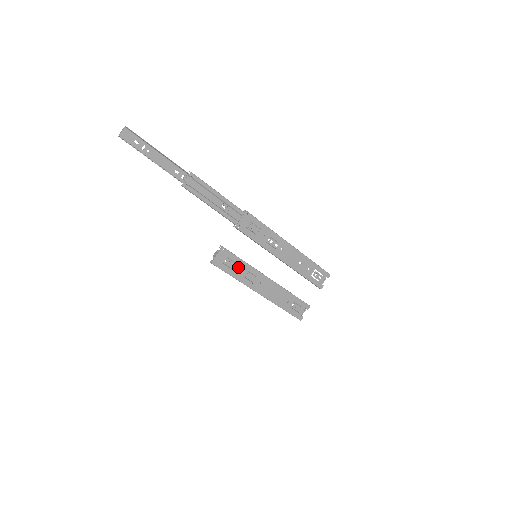
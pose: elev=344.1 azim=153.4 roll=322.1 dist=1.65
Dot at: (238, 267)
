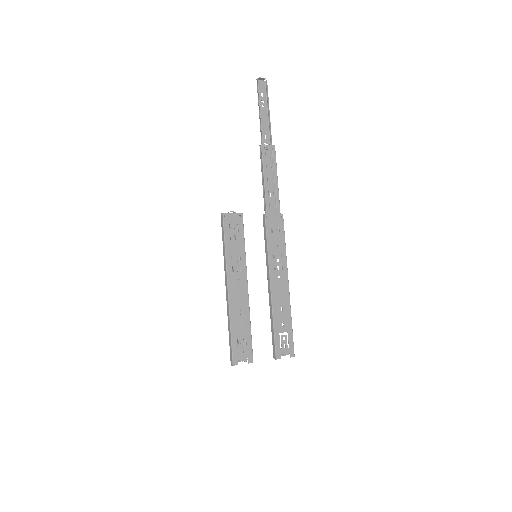
Dot at: (236, 243)
